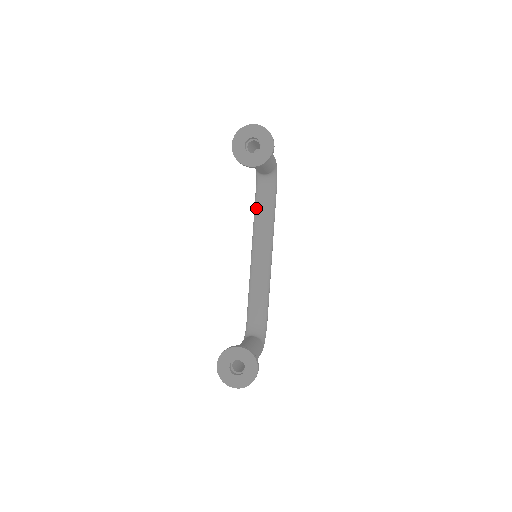
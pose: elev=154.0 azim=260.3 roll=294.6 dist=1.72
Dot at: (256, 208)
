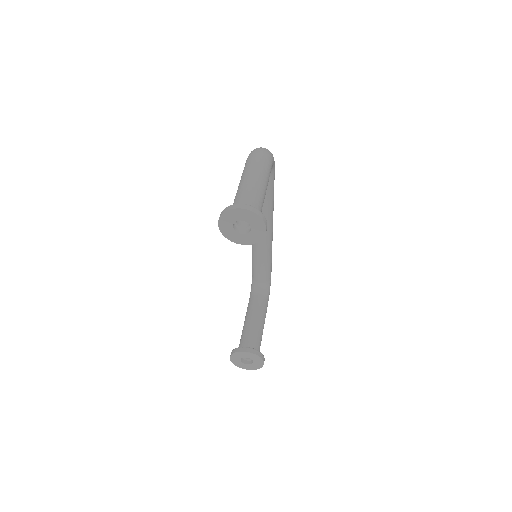
Dot at: occluded
